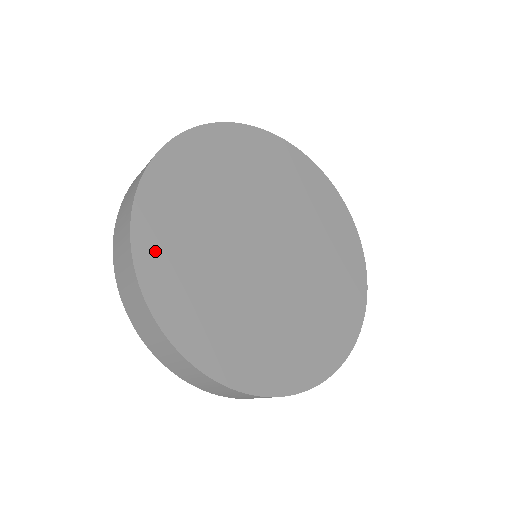
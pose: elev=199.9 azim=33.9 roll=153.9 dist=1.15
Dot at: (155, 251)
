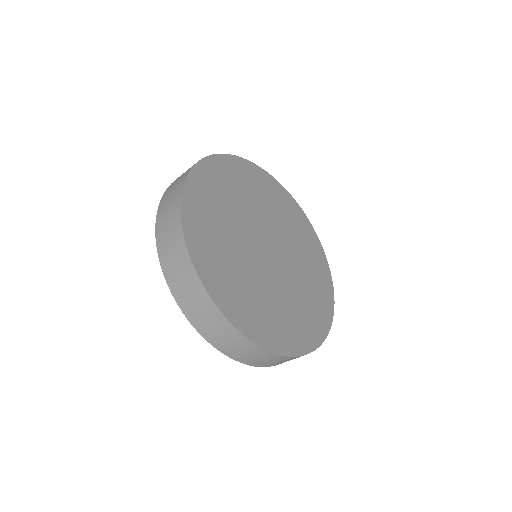
Dot at: (201, 185)
